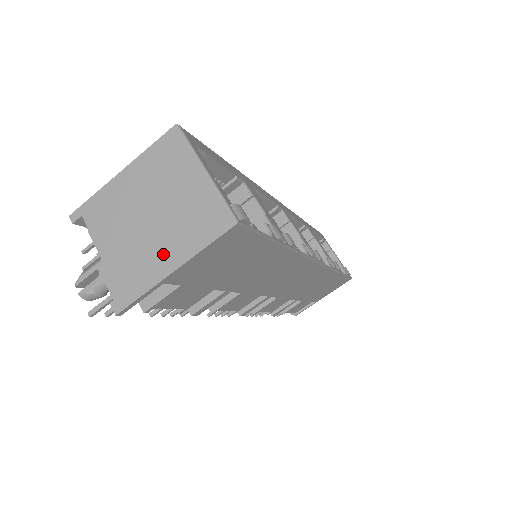
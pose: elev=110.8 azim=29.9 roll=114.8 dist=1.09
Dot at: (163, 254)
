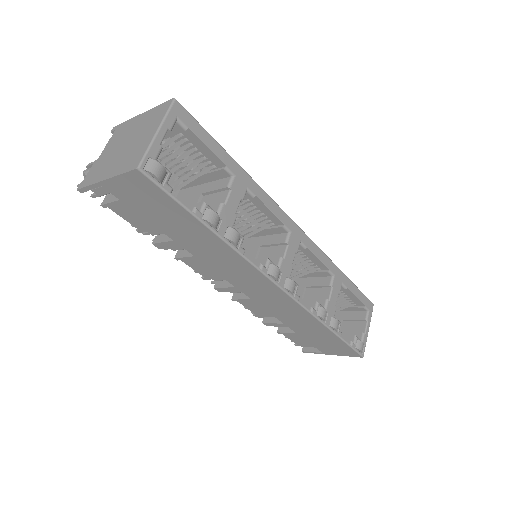
Dot at: (110, 168)
